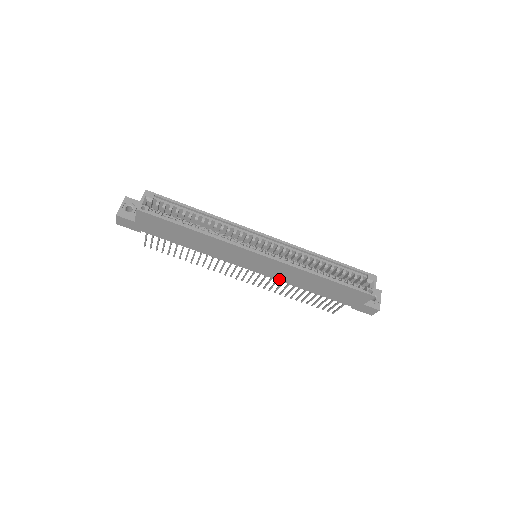
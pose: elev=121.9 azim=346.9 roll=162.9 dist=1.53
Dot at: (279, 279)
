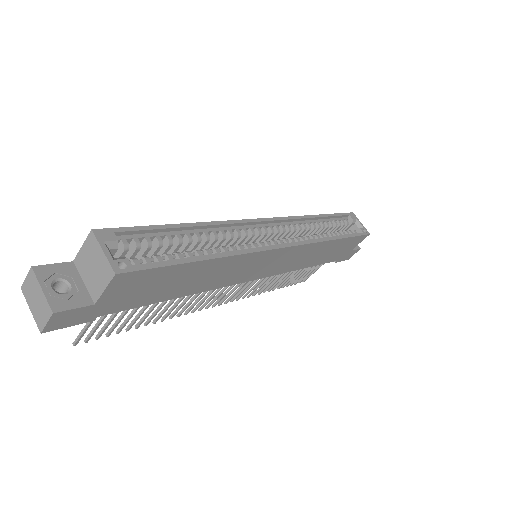
Dot at: (283, 271)
